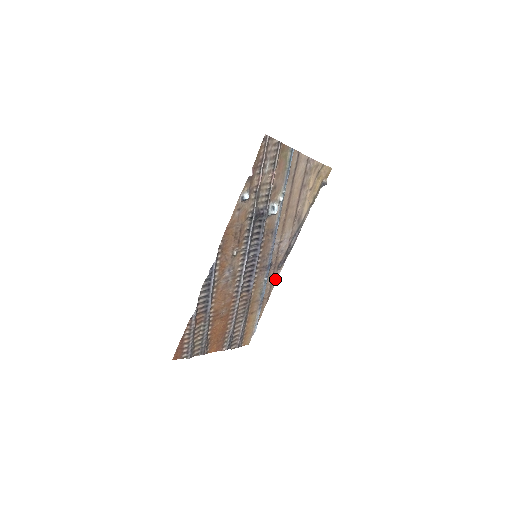
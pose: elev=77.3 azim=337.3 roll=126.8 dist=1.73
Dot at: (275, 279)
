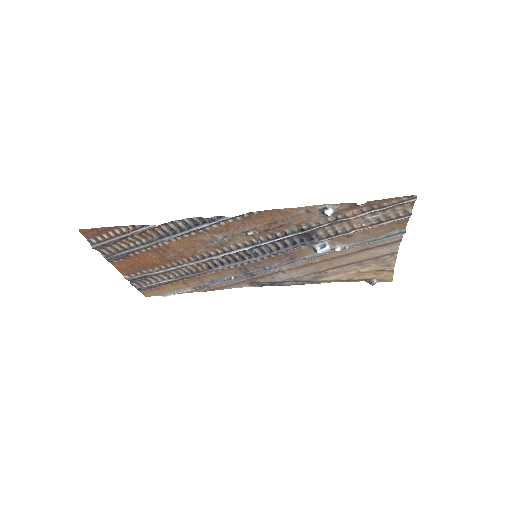
Dot at: (236, 286)
